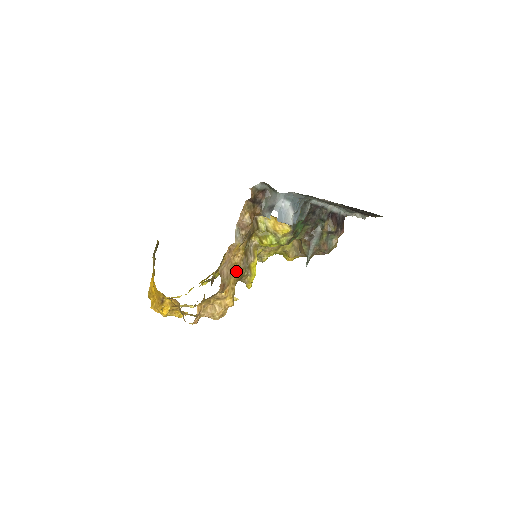
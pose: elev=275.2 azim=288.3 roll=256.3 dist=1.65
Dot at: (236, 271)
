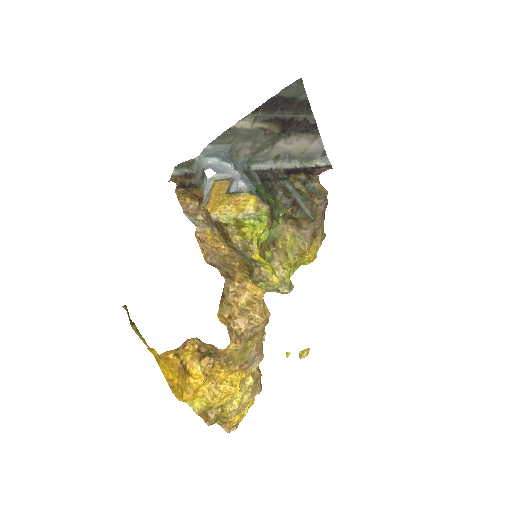
Dot at: (234, 261)
